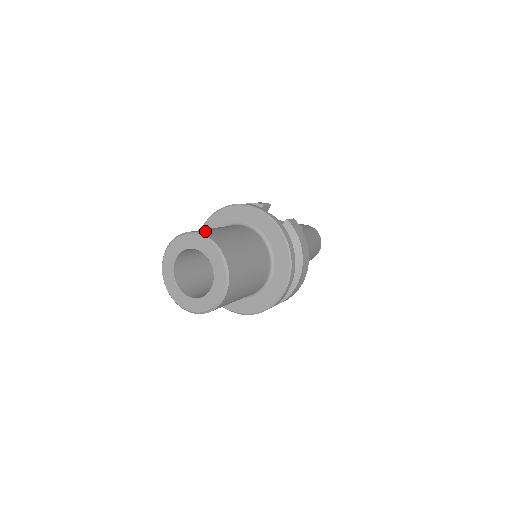
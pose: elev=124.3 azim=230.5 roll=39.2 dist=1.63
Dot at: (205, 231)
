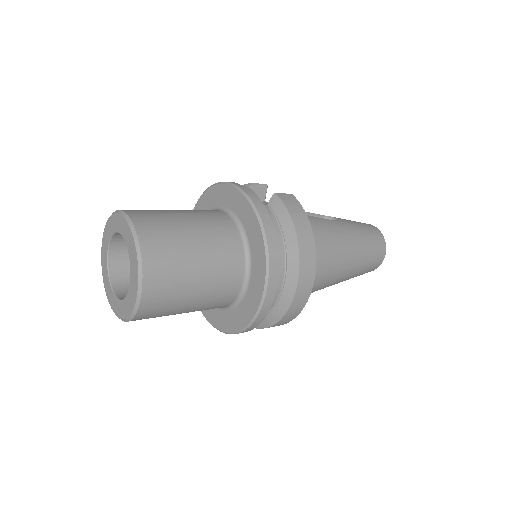
Dot at: occluded
